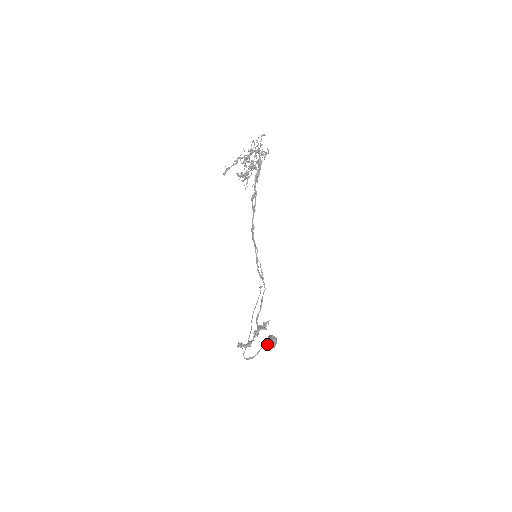
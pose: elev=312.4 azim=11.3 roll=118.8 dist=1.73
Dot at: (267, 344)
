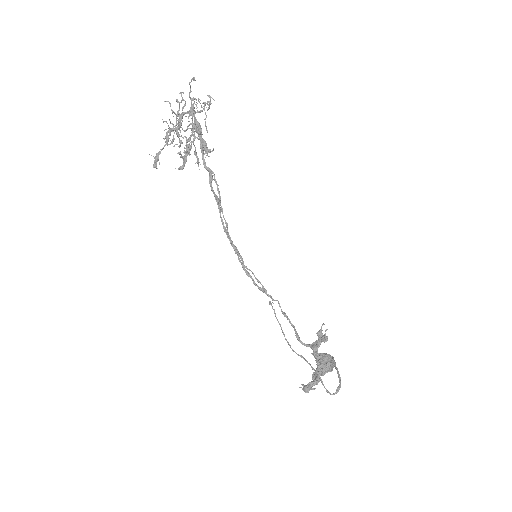
Dot at: (326, 366)
